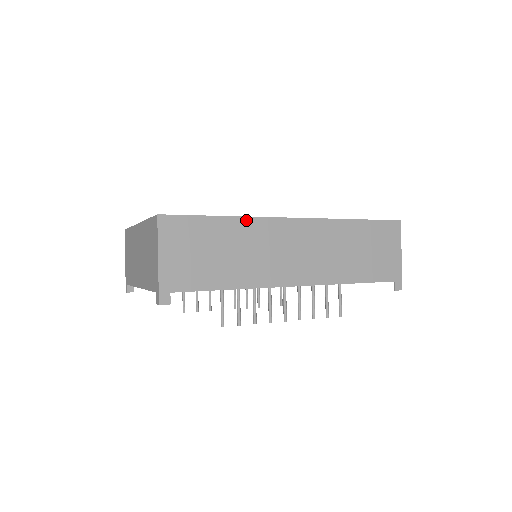
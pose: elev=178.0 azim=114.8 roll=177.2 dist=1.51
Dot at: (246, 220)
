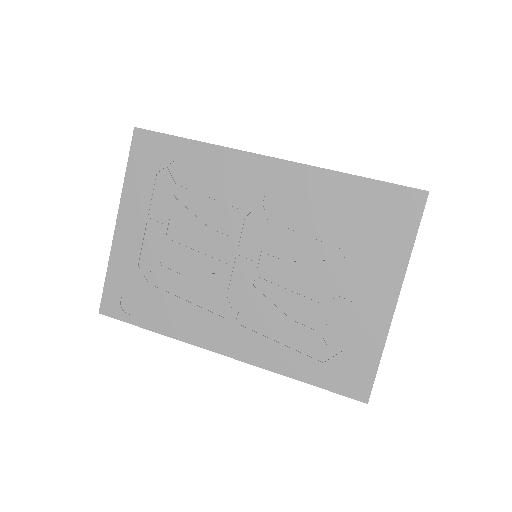
Dot at: (174, 337)
